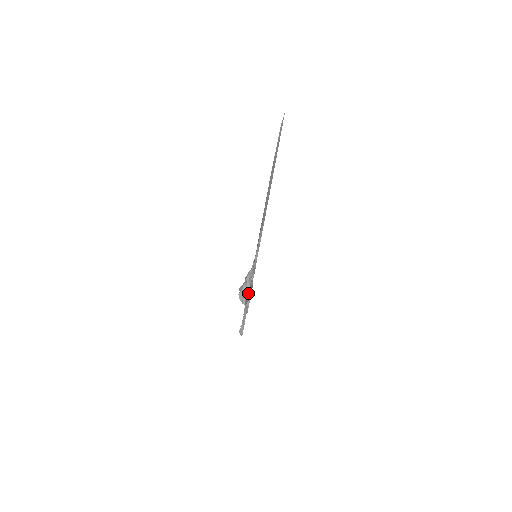
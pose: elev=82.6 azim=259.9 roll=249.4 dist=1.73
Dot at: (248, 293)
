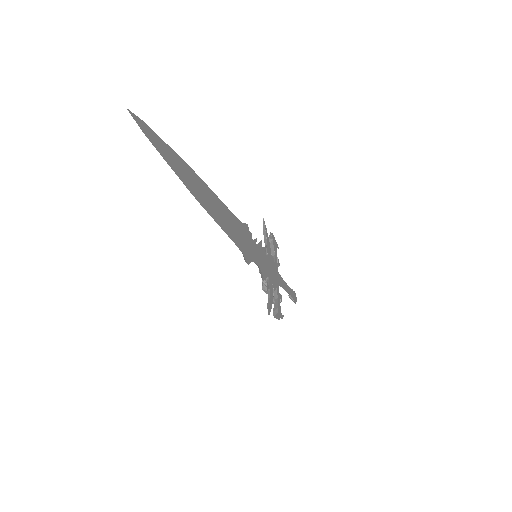
Dot at: occluded
